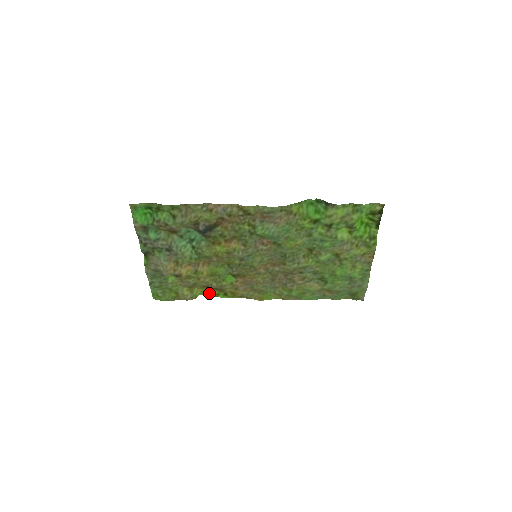
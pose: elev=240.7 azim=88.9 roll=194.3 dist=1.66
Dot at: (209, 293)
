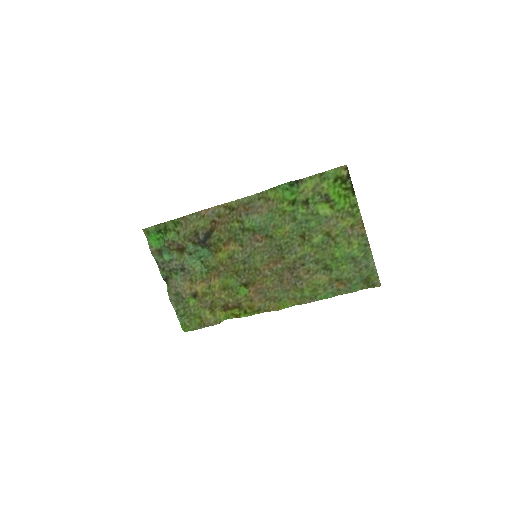
Dot at: (232, 316)
